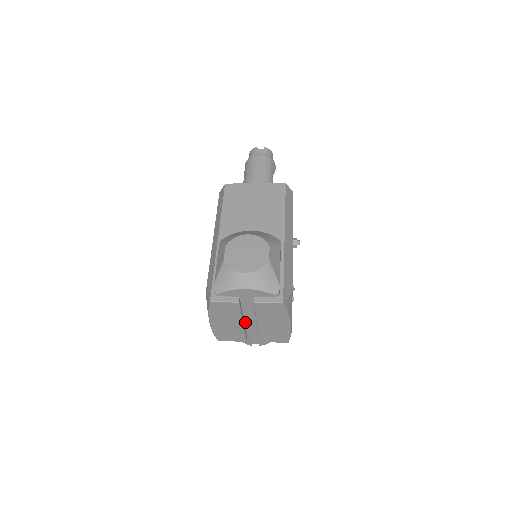
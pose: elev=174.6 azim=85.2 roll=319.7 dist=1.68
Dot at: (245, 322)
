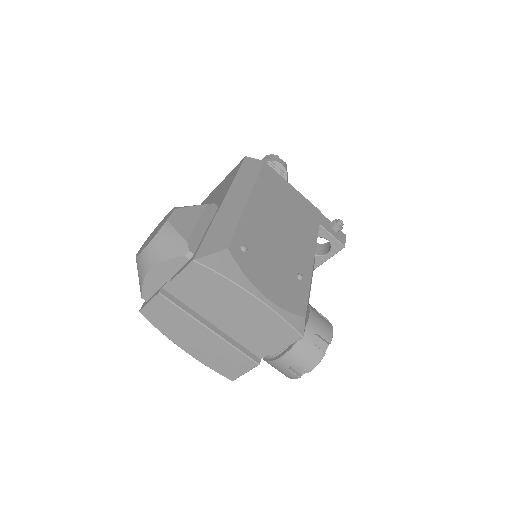
Dot at: (222, 330)
